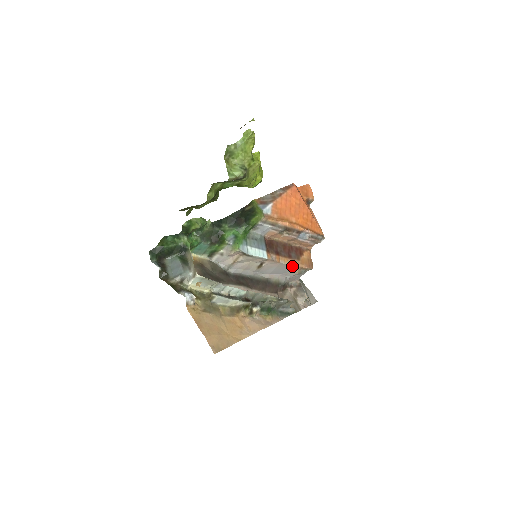
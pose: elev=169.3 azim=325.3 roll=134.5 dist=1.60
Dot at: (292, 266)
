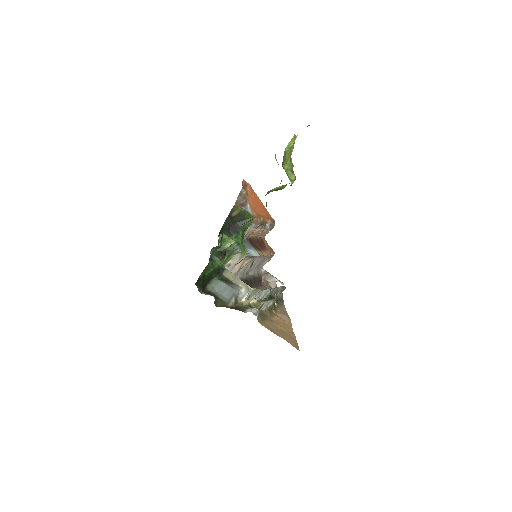
Dot at: (267, 256)
